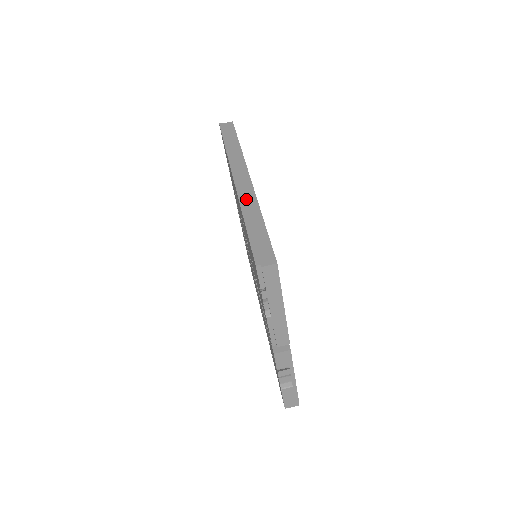
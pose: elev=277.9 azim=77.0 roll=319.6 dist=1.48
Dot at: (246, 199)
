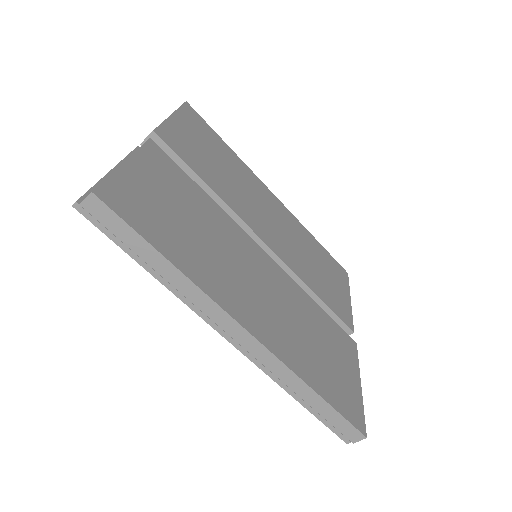
Dot at: (274, 371)
